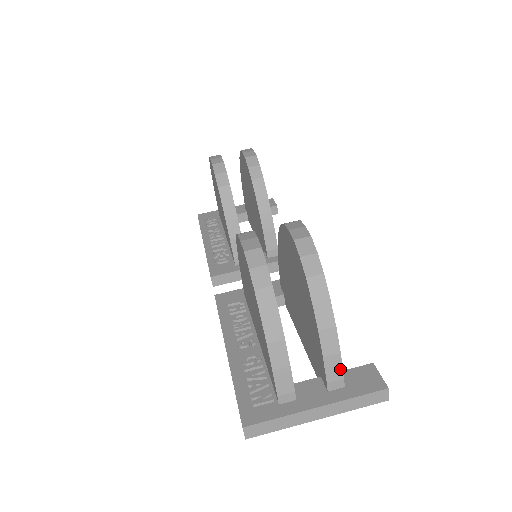
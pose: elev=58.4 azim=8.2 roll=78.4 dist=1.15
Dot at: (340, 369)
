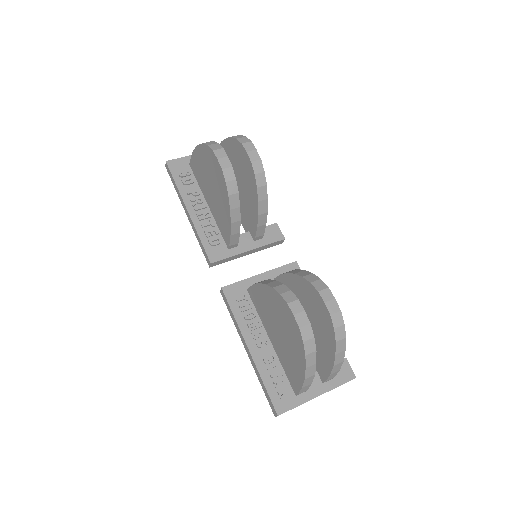
Dot at: (335, 375)
